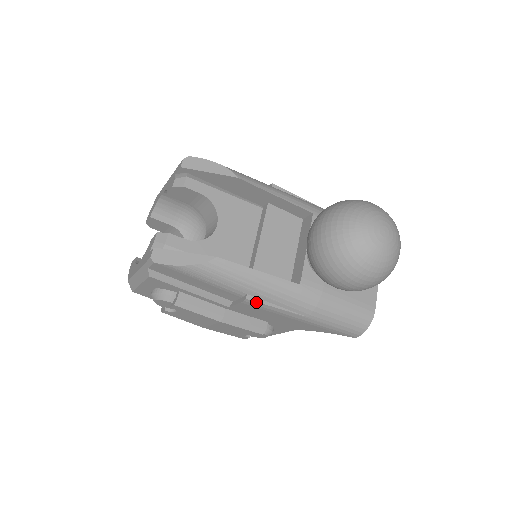
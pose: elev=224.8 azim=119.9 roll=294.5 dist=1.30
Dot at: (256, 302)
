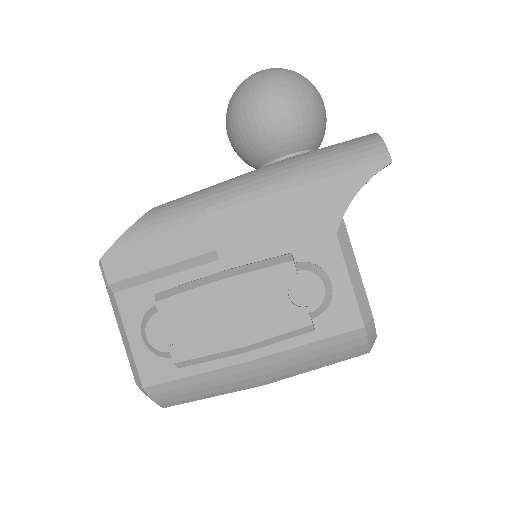
Dot at: (219, 205)
